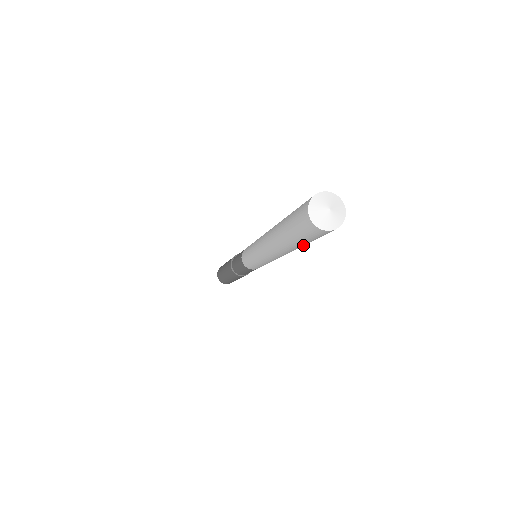
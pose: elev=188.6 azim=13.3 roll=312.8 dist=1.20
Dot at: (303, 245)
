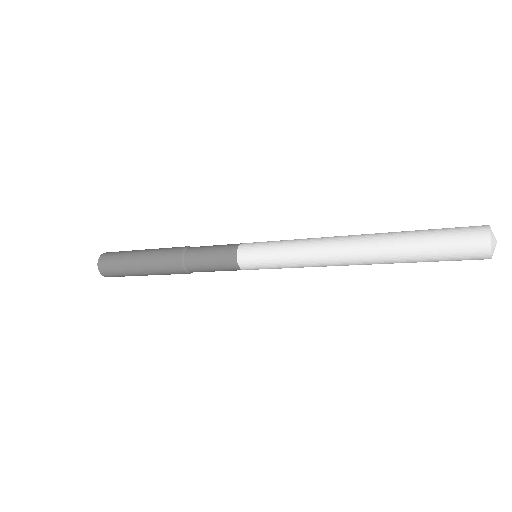
Dot at: (409, 261)
